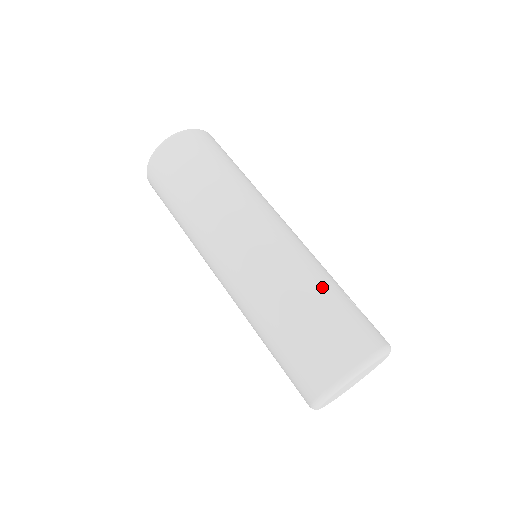
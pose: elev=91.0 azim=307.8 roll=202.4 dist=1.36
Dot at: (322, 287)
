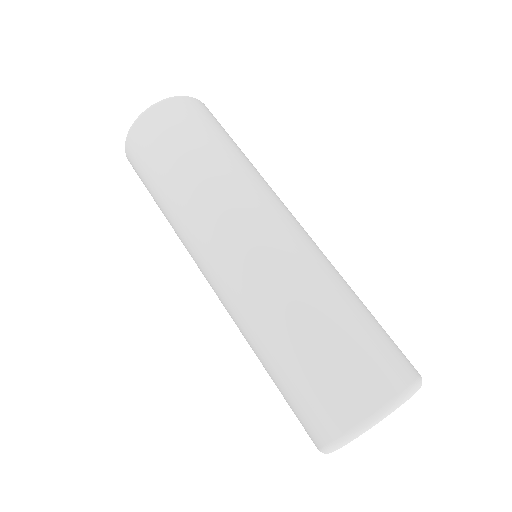
Dot at: (352, 296)
